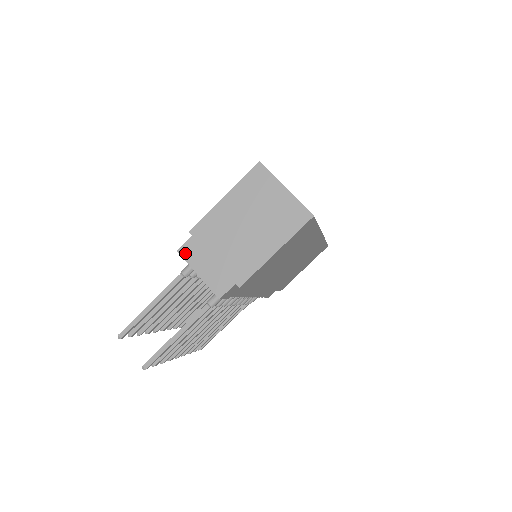
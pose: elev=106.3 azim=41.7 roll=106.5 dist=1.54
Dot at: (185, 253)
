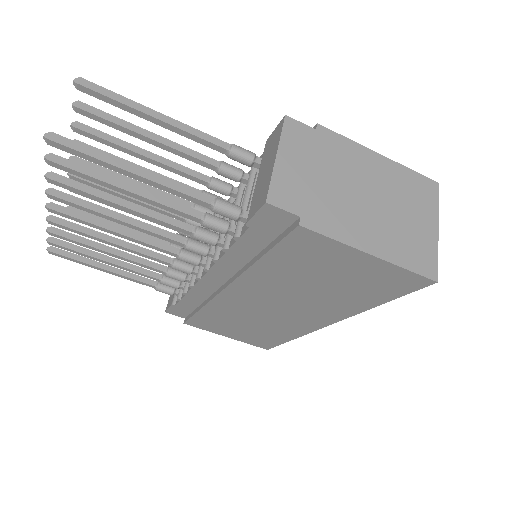
Dot at: (290, 127)
